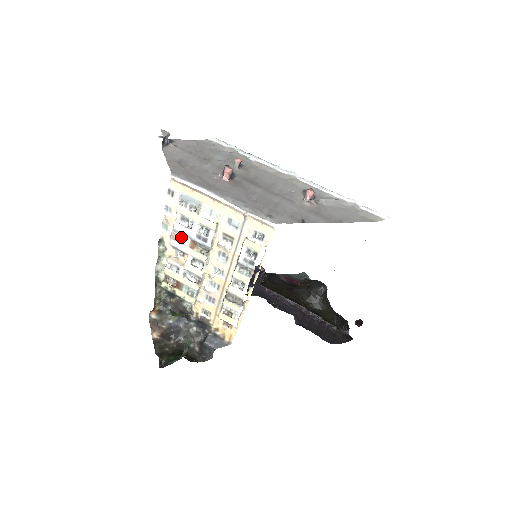
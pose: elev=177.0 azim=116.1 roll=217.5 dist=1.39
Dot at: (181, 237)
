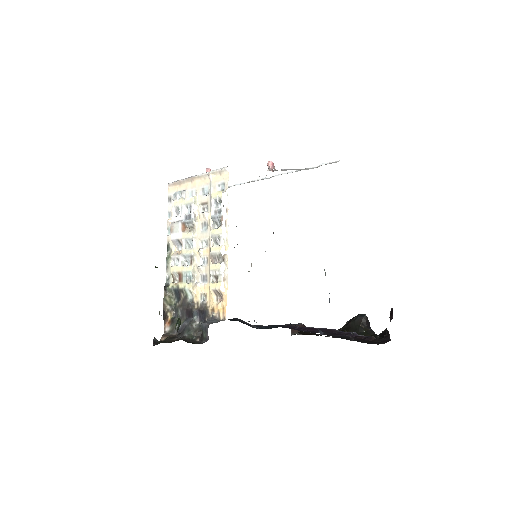
Dot at: (176, 226)
